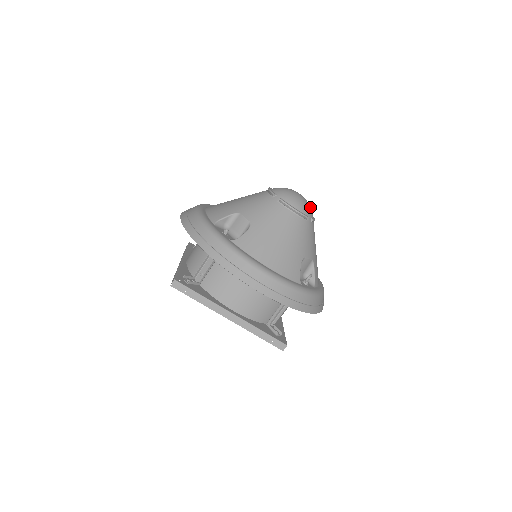
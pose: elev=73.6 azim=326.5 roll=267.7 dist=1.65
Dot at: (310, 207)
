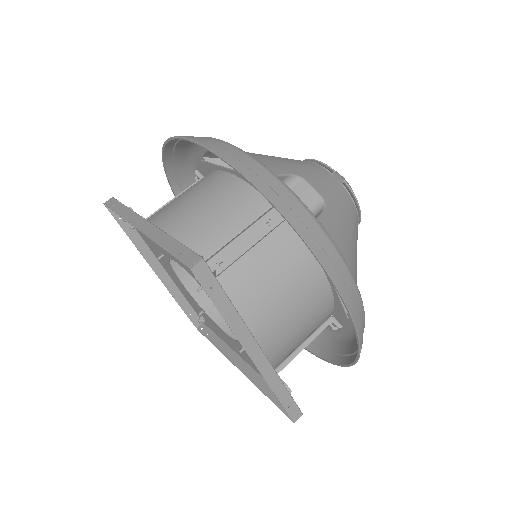
Dot at: occluded
